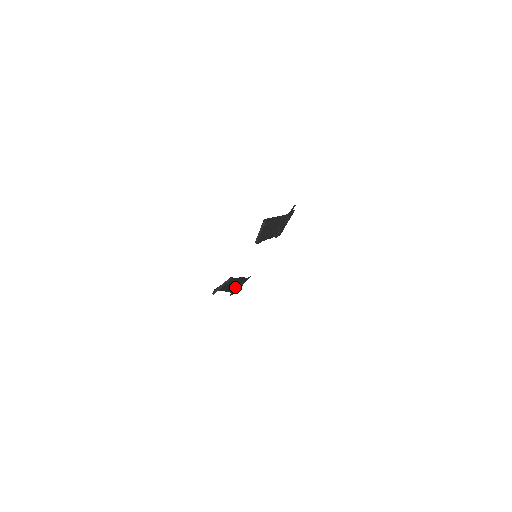
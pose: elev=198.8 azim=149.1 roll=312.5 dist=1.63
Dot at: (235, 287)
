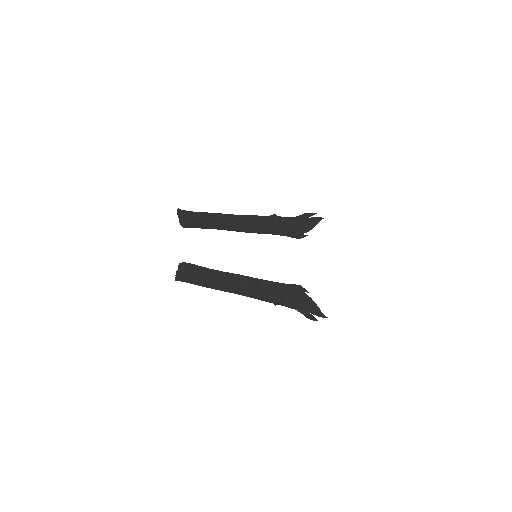
Dot at: (249, 288)
